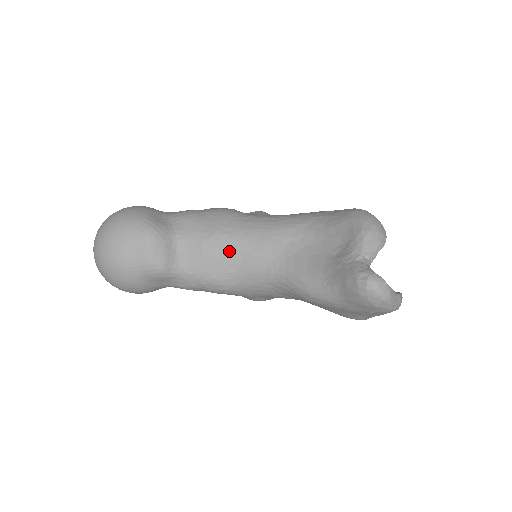
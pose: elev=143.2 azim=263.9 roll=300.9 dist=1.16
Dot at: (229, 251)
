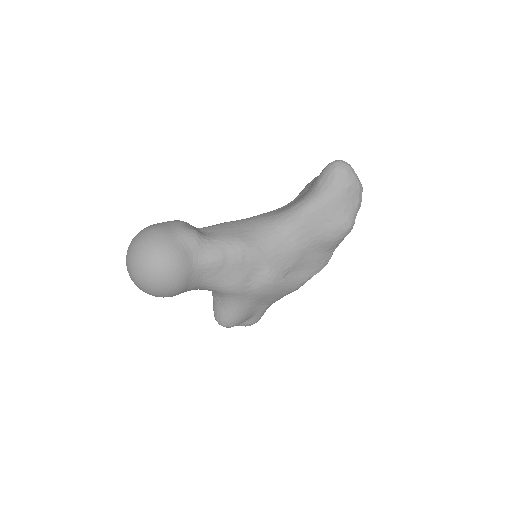
Dot at: (239, 223)
